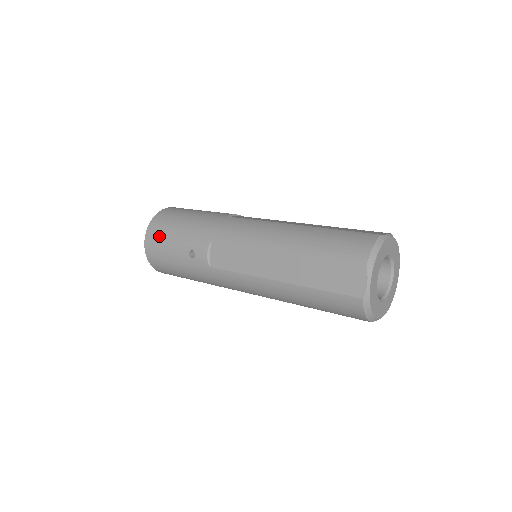
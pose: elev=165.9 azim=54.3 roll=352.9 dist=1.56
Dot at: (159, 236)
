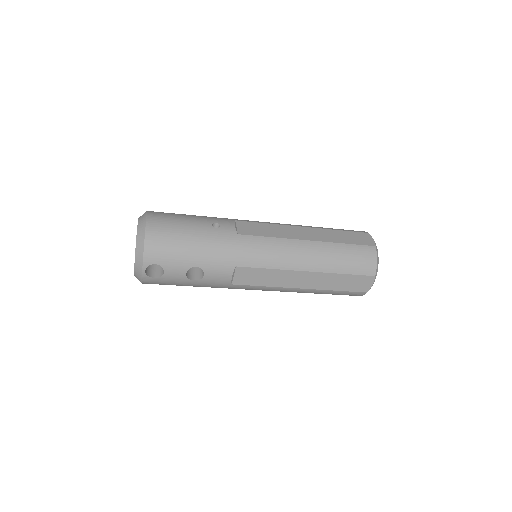
Dot at: (168, 215)
